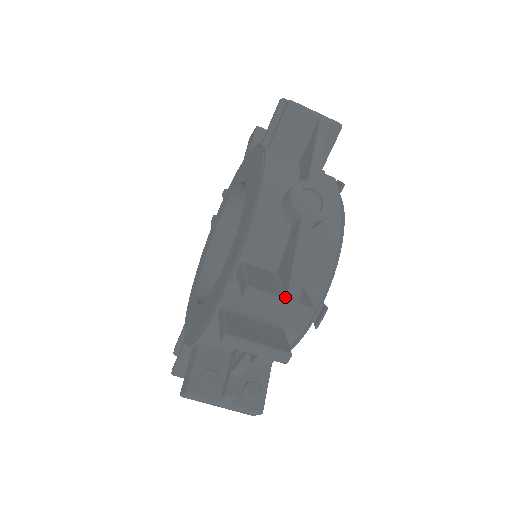
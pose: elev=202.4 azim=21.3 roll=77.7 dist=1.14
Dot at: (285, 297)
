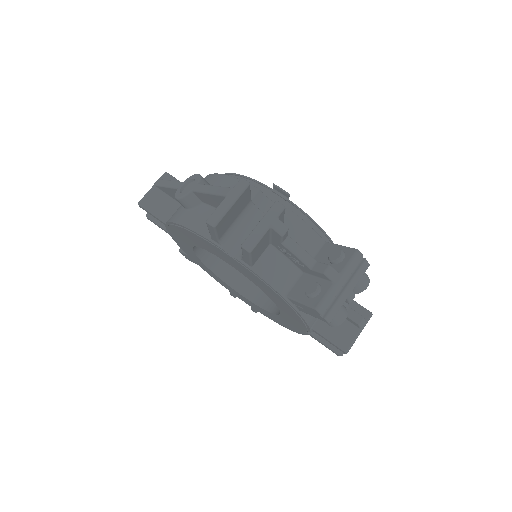
Dot at: (225, 198)
